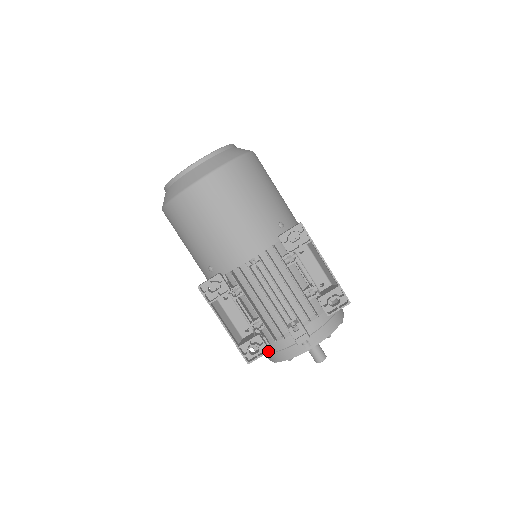
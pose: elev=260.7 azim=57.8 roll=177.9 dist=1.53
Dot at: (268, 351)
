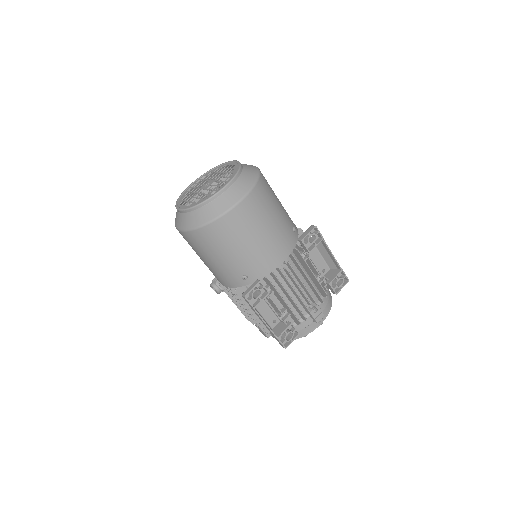
Dot at: occluded
